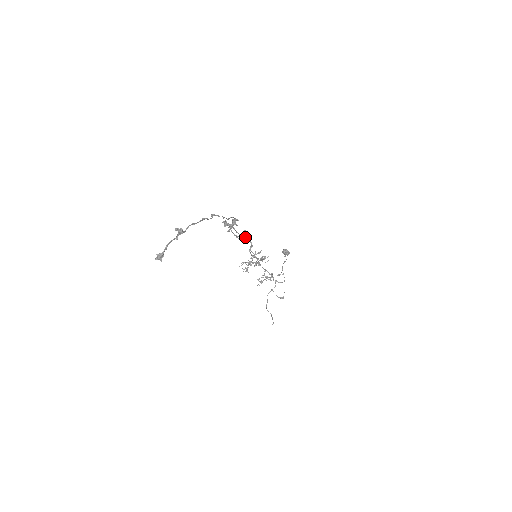
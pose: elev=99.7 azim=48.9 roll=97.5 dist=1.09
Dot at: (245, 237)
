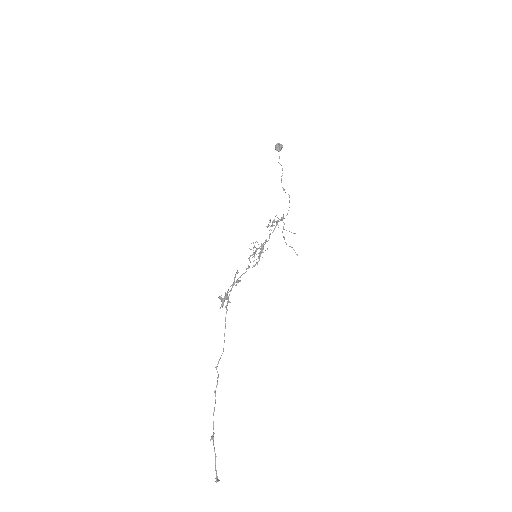
Dot at: (240, 281)
